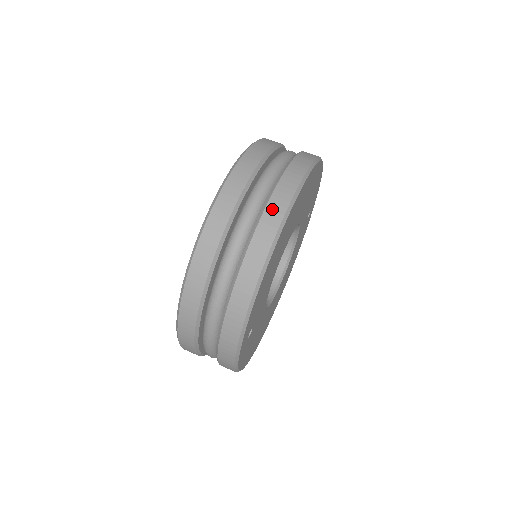
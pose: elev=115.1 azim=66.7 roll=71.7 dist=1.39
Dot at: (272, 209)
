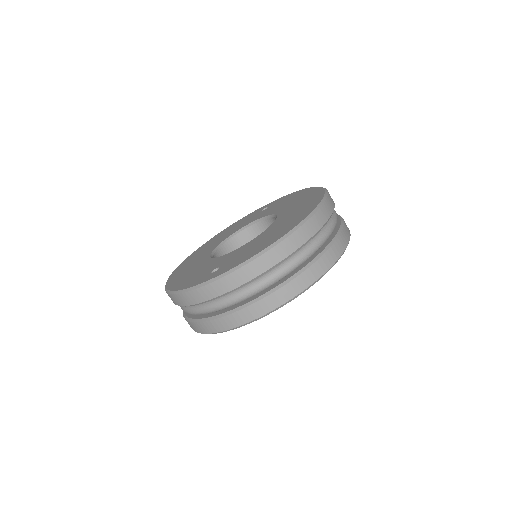
Dot at: (202, 326)
